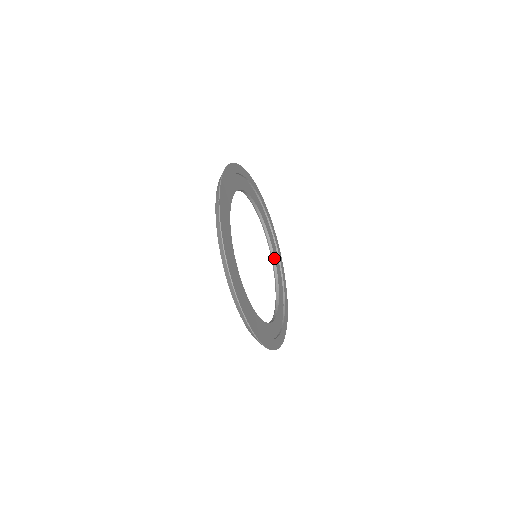
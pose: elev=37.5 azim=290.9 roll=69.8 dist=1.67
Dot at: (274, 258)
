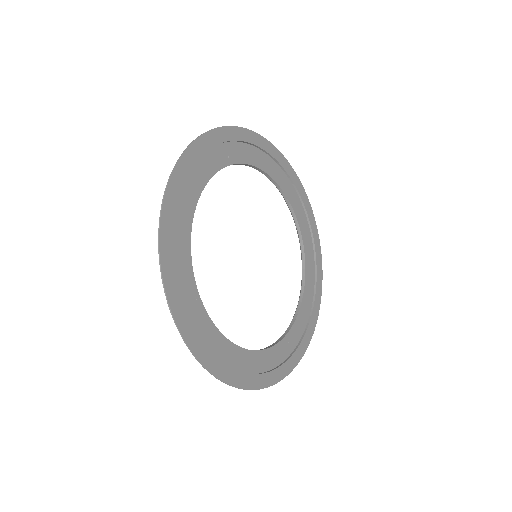
Dot at: (305, 269)
